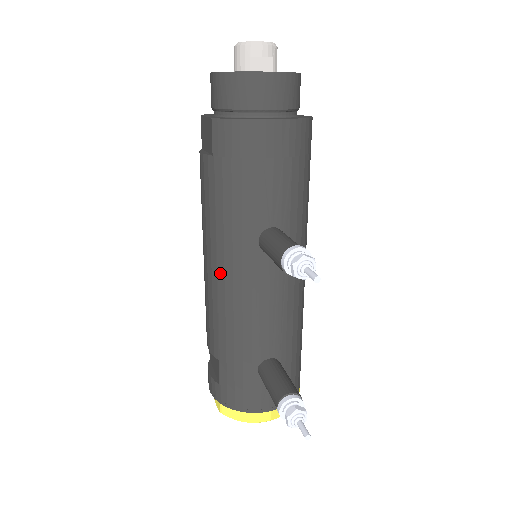
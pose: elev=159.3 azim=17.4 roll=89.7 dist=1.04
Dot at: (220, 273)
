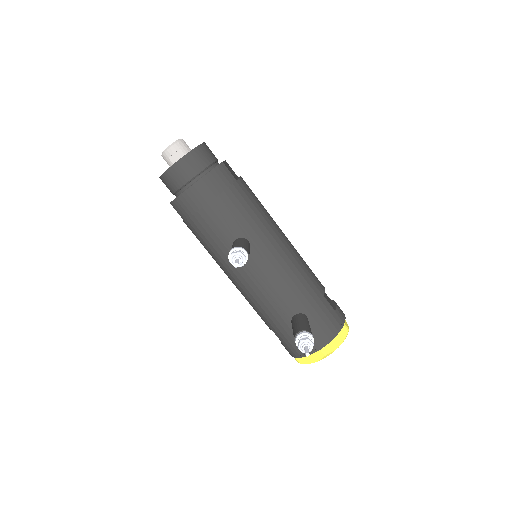
Dot at: (233, 280)
